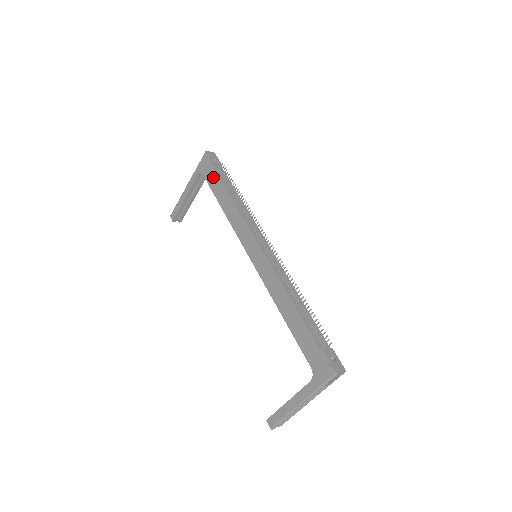
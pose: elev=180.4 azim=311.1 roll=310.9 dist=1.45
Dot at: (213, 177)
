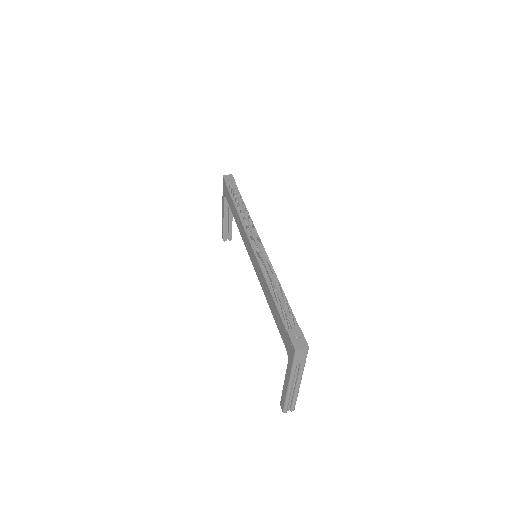
Dot at: (228, 196)
